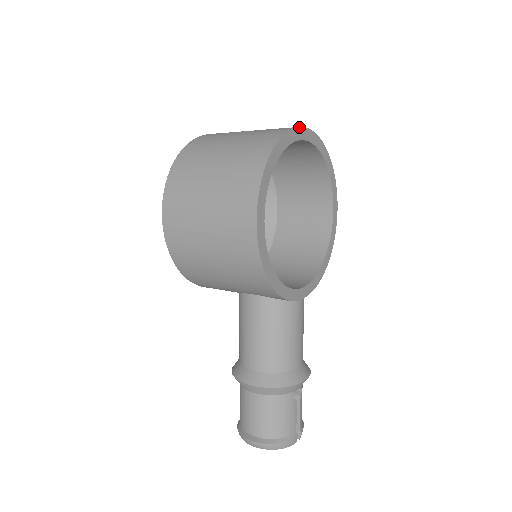
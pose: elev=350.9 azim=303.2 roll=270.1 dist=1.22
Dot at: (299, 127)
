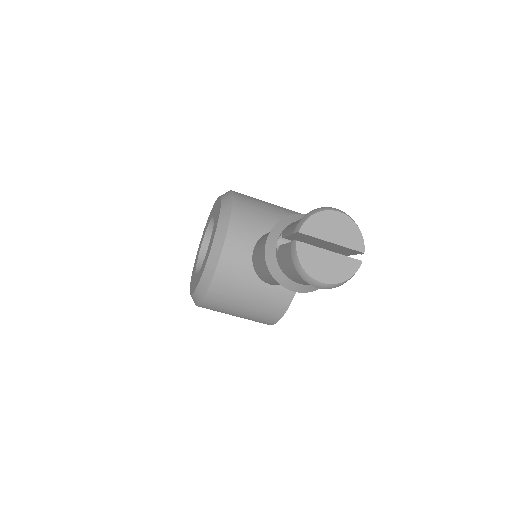
Dot at: occluded
